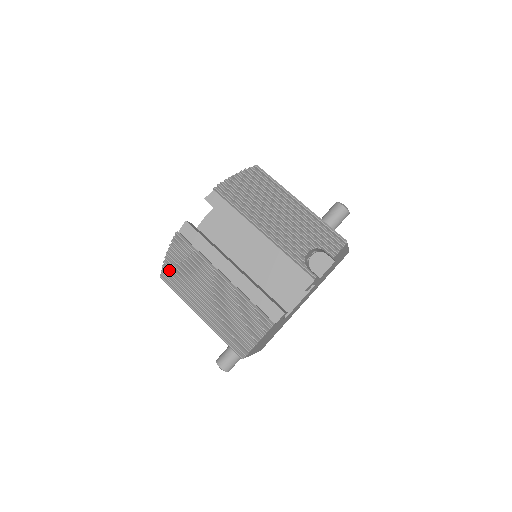
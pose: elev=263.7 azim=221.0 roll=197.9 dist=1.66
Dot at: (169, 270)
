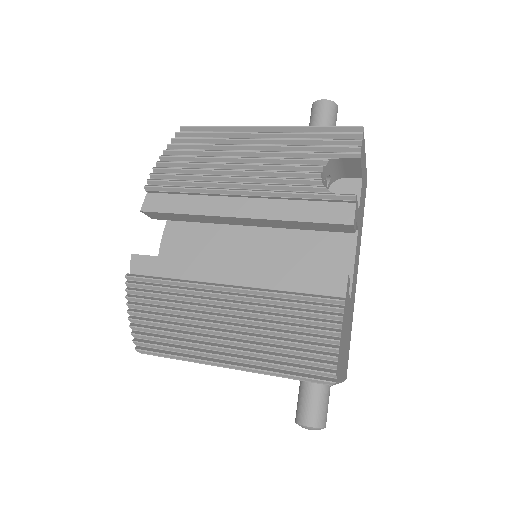
Dot at: (144, 333)
